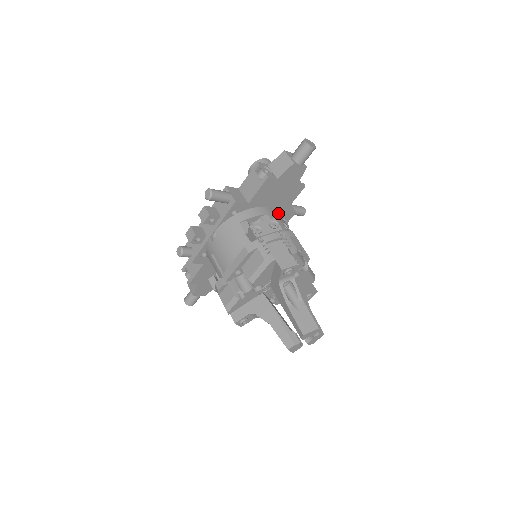
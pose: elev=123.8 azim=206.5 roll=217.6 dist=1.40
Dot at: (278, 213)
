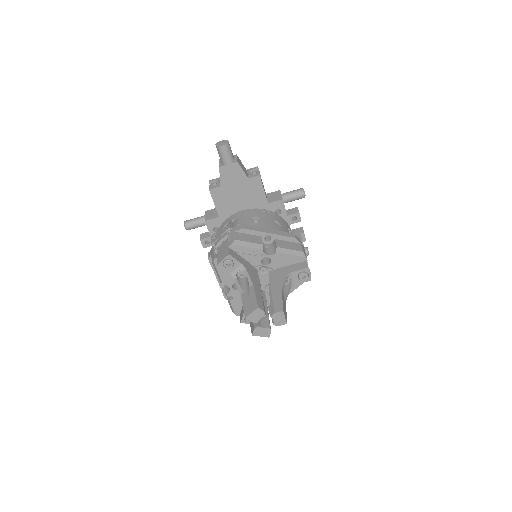
Dot at: (258, 210)
